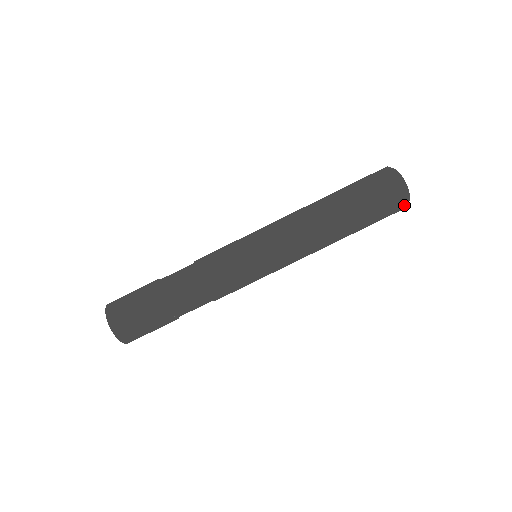
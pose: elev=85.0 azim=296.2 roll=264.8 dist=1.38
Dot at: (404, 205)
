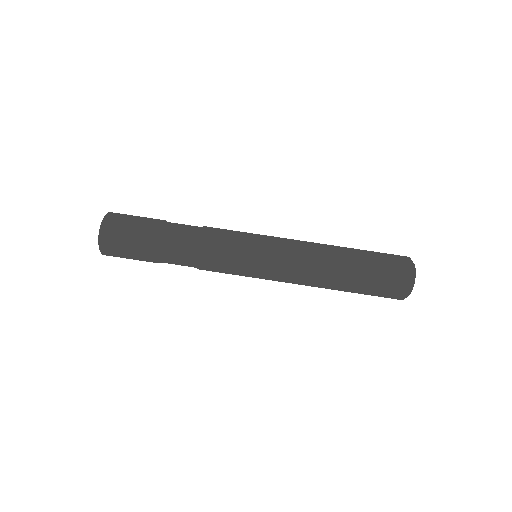
Dot at: (403, 295)
